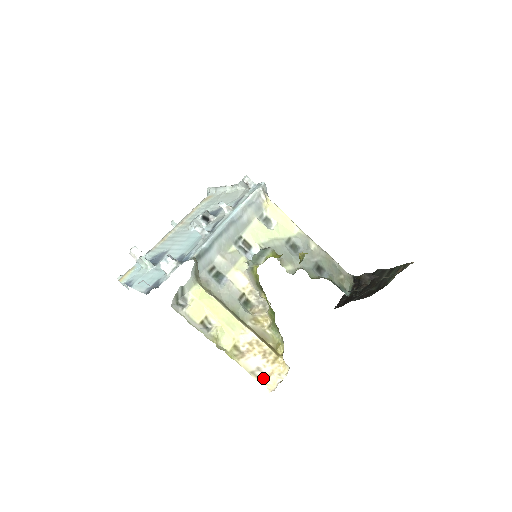
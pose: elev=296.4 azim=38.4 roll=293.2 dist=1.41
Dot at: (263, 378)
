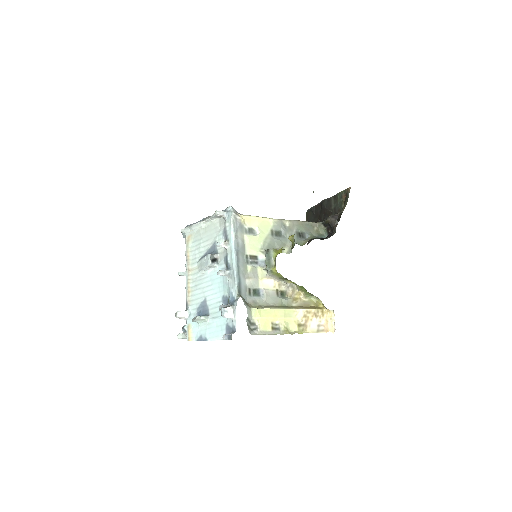
Dot at: (325, 329)
